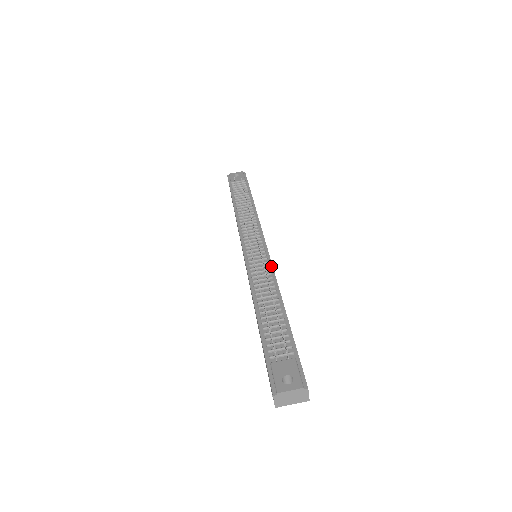
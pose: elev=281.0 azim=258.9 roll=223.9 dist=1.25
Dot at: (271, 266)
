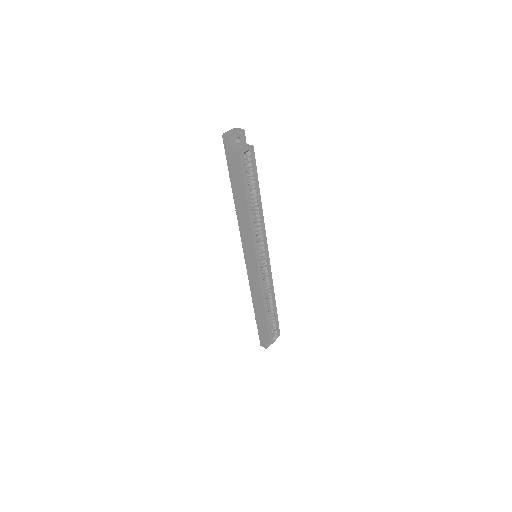
Dot at: occluded
